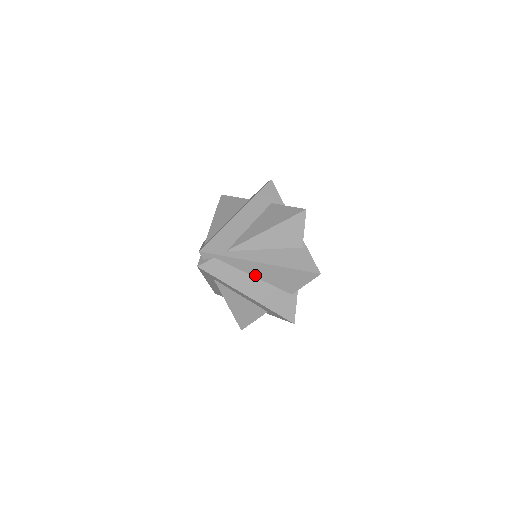
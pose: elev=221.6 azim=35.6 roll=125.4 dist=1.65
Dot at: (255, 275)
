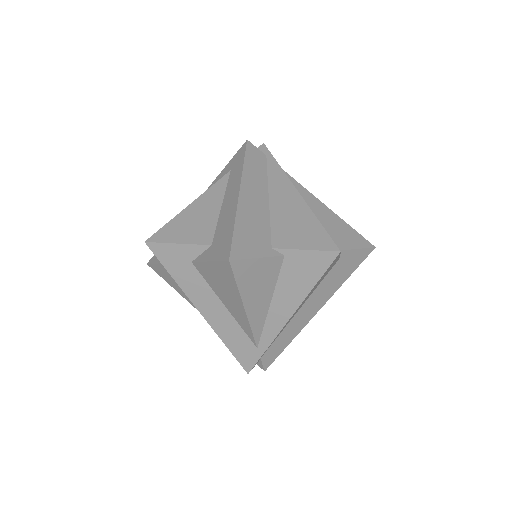
Dot at: (298, 310)
